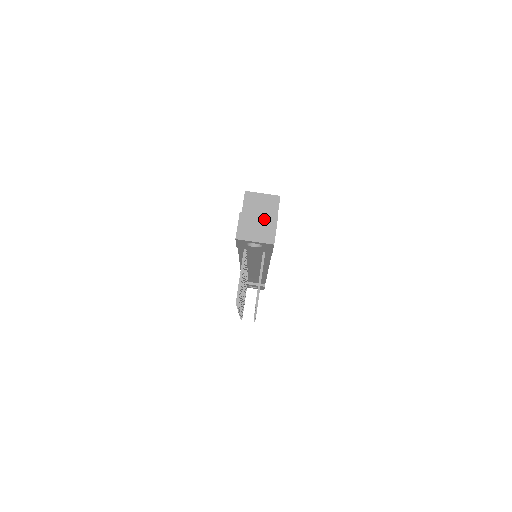
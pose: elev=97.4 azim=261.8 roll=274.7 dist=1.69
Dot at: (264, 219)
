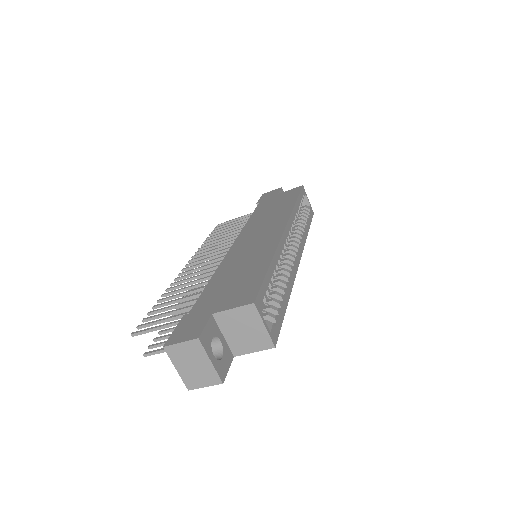
Dot at: (210, 369)
